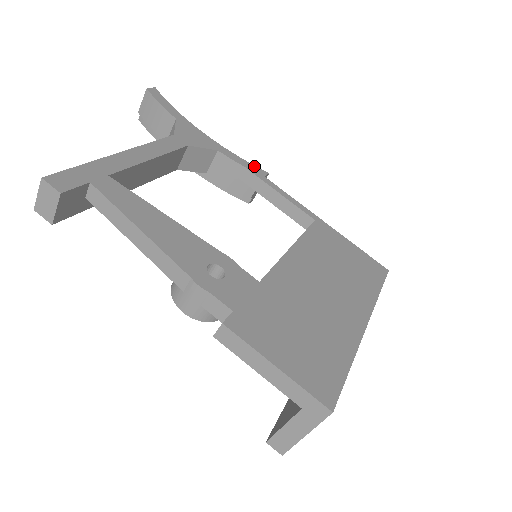
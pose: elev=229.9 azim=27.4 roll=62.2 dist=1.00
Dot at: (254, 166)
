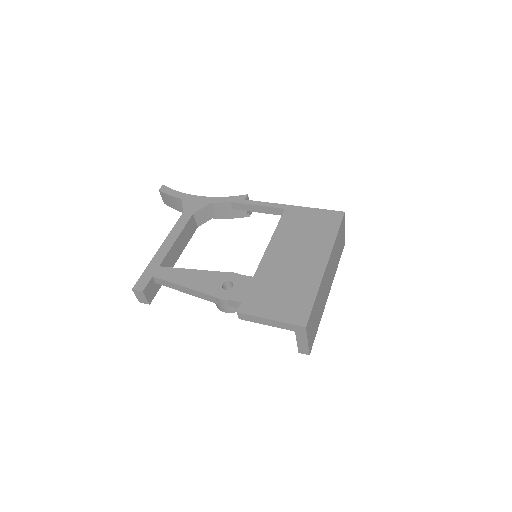
Dot at: (237, 197)
